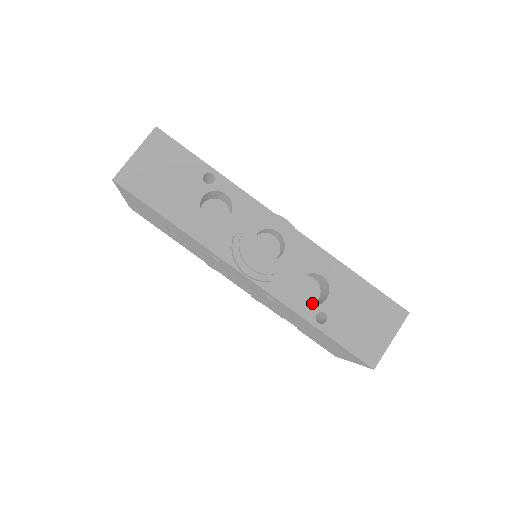
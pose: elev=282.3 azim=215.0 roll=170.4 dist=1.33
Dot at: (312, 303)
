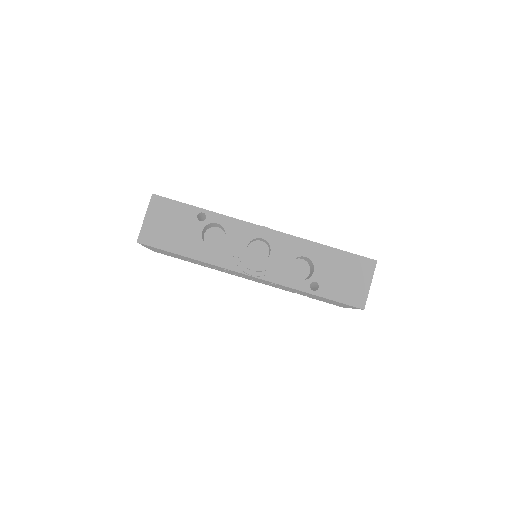
Dot at: (306, 277)
